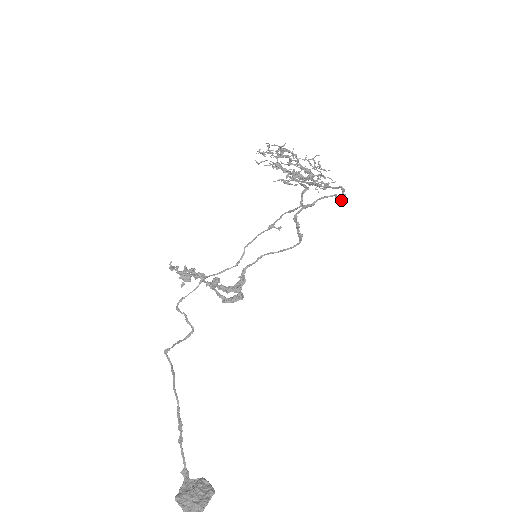
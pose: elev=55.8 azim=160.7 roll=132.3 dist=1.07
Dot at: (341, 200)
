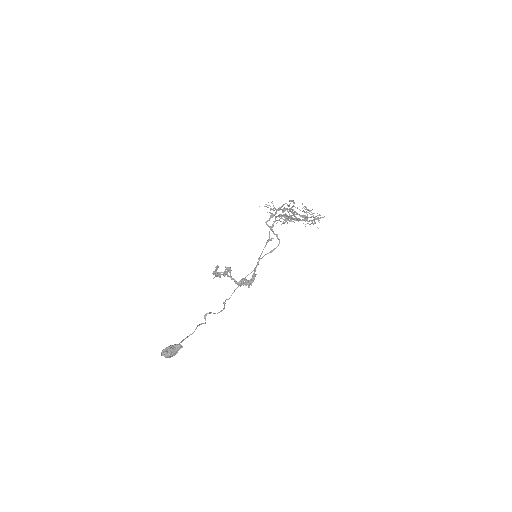
Dot at: (289, 205)
